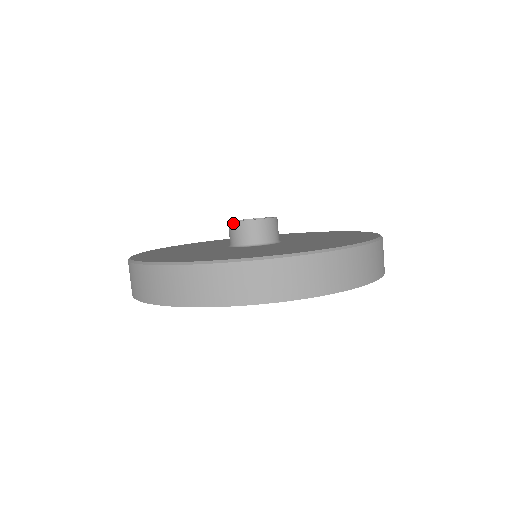
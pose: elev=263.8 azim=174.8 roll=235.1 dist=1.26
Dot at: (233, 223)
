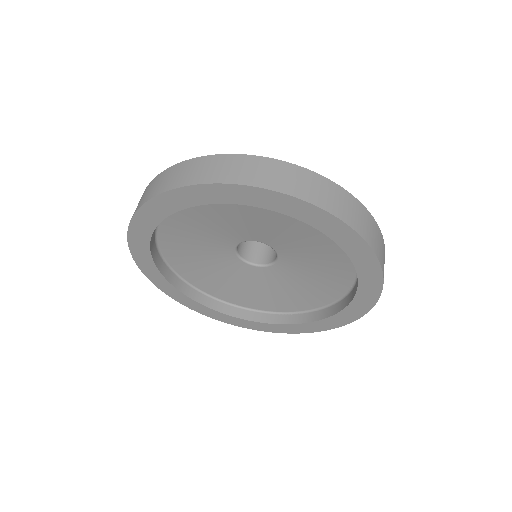
Dot at: occluded
